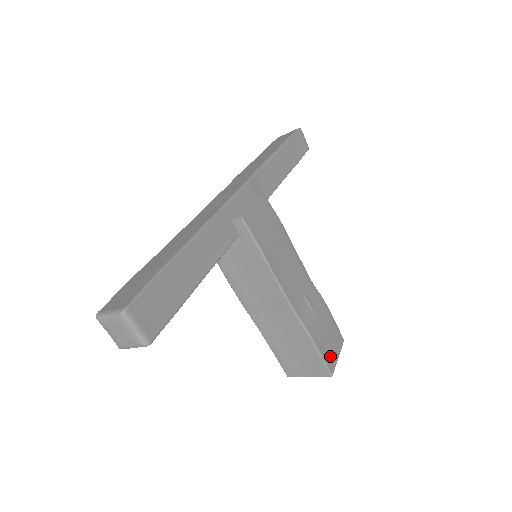
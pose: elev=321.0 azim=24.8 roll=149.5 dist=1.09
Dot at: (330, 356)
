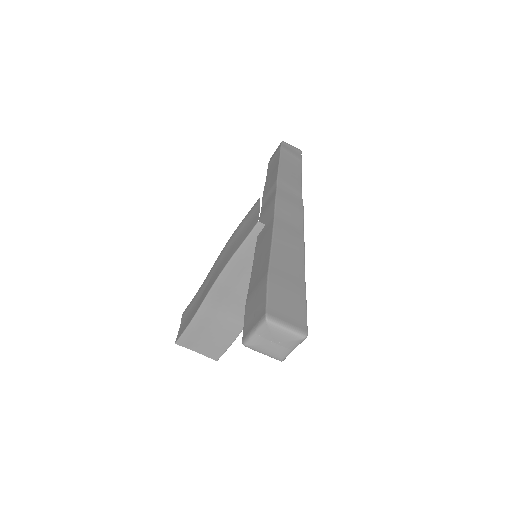
Dot at: occluded
